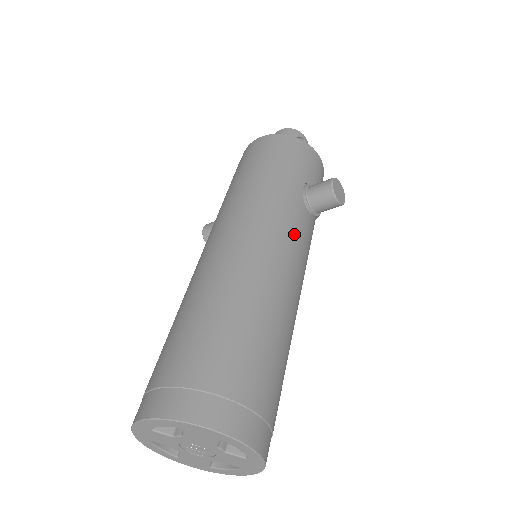
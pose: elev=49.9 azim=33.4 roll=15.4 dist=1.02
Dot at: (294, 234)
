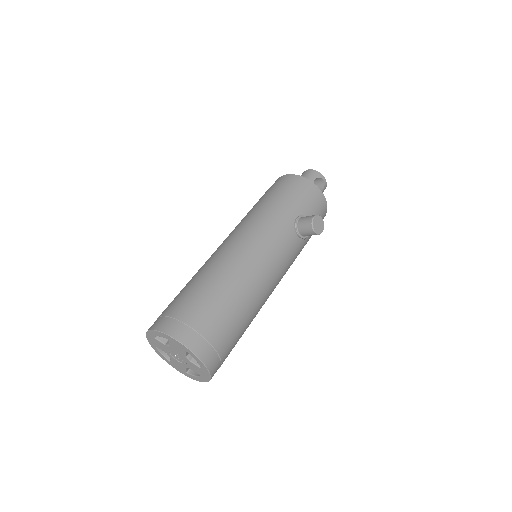
Dot at: (278, 247)
